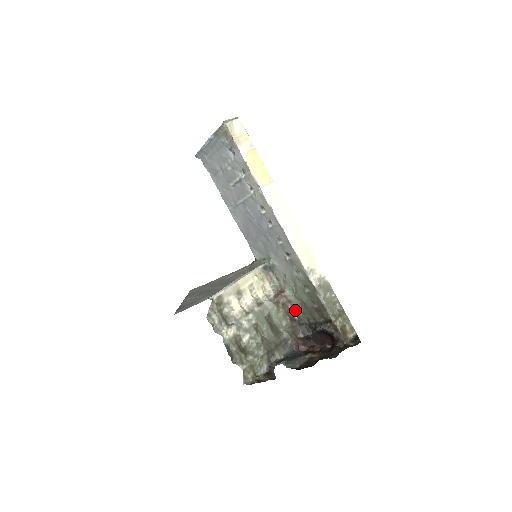
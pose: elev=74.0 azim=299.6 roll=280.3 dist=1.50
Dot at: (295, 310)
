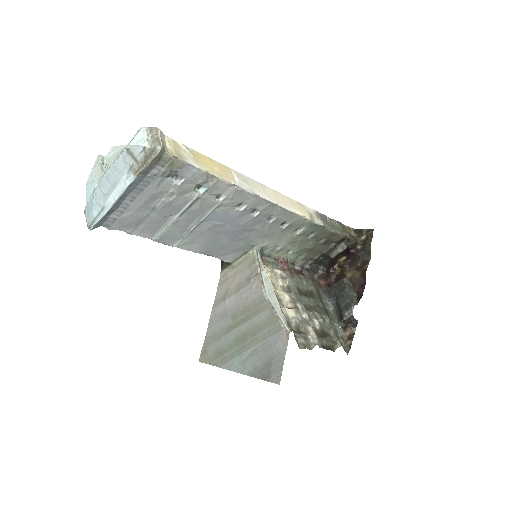
Dot at: (294, 264)
